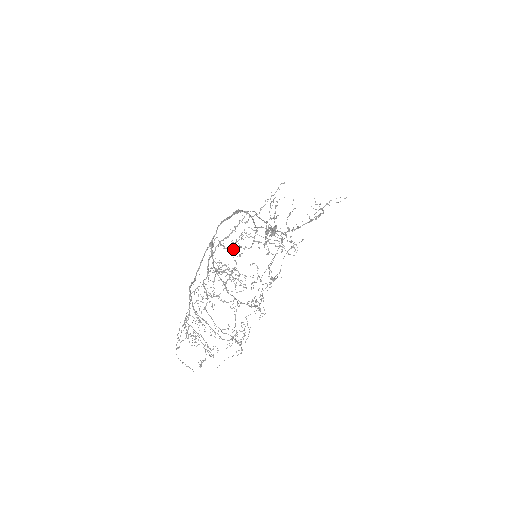
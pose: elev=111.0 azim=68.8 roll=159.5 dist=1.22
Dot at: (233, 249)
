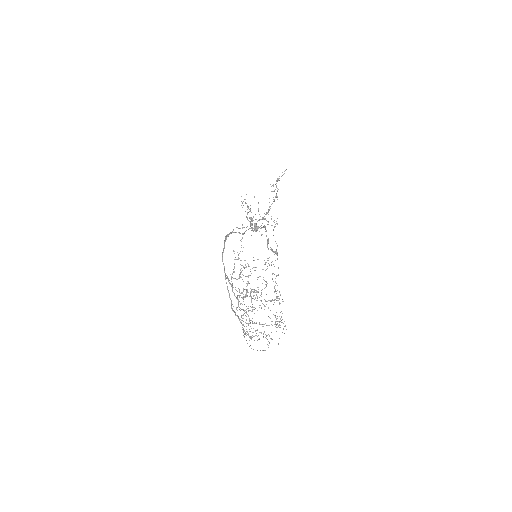
Dot at: (241, 277)
